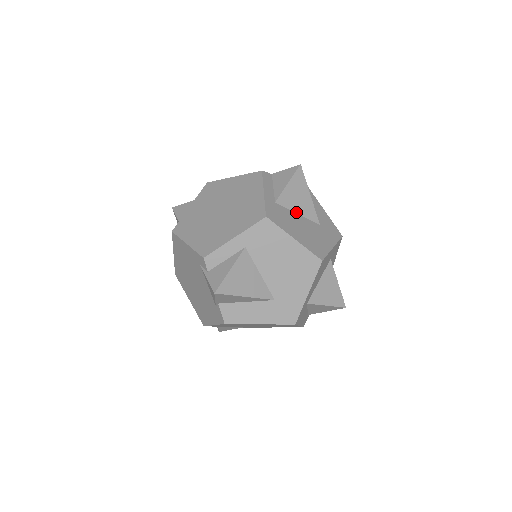
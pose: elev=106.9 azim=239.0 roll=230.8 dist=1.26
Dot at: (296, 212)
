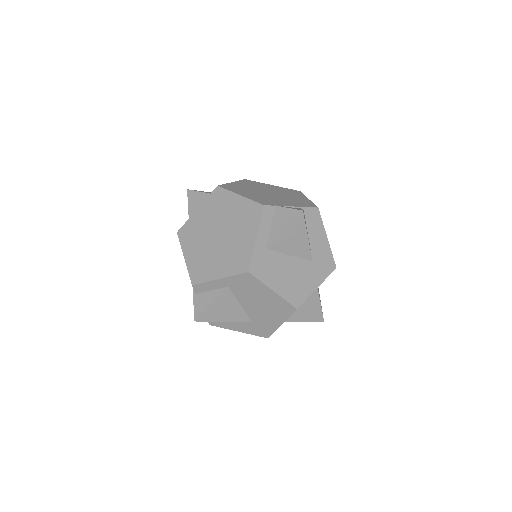
Dot at: (288, 253)
